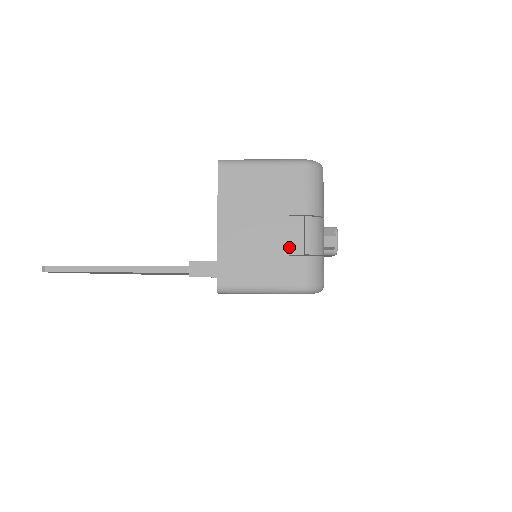
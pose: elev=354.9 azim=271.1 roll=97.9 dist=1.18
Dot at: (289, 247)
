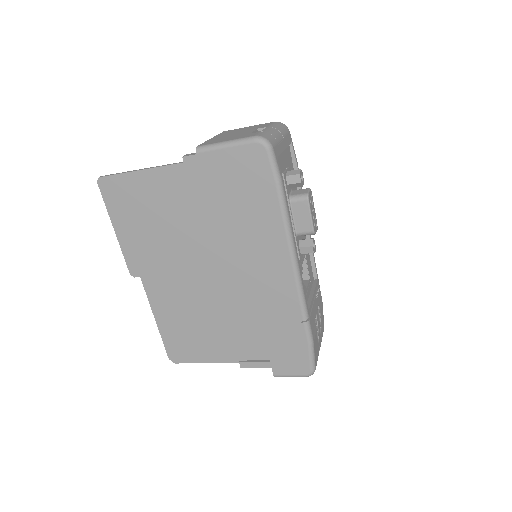
Dot at: occluded
